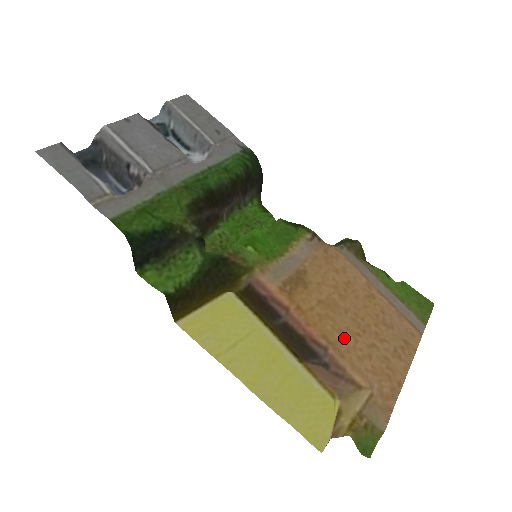
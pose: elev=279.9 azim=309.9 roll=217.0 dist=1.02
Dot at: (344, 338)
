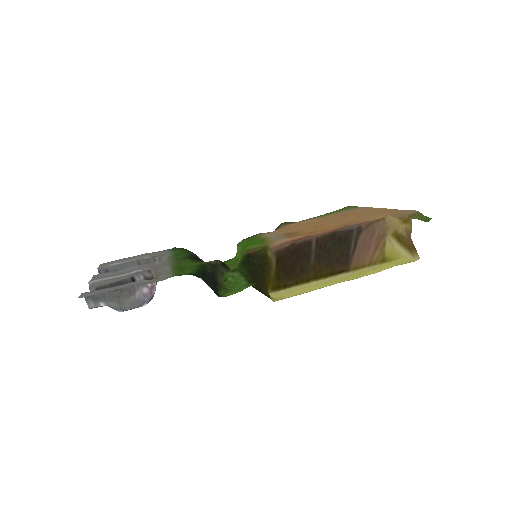
Dot at: (346, 222)
